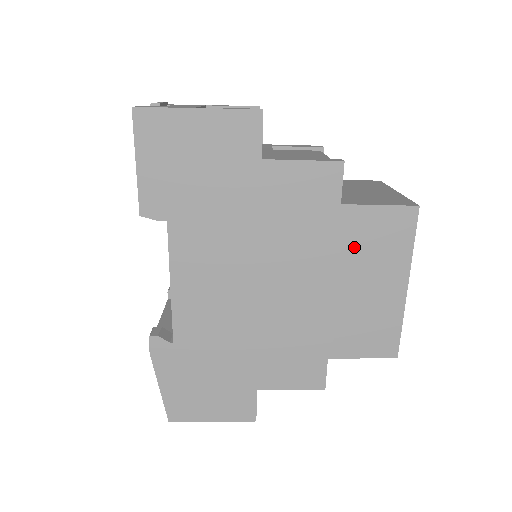
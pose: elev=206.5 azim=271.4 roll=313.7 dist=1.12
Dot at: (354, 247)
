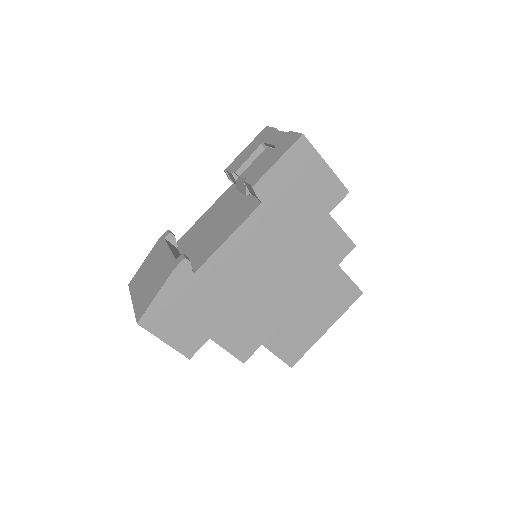
Dot at: (325, 291)
